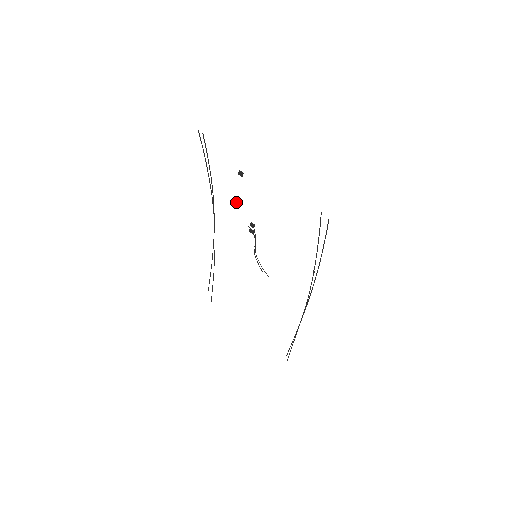
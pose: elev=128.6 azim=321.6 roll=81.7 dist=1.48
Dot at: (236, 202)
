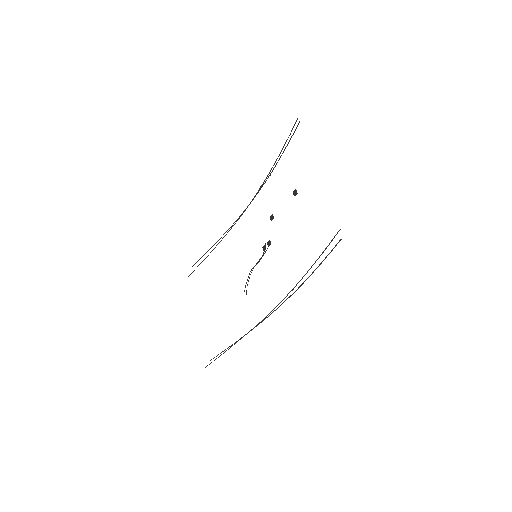
Dot at: occluded
